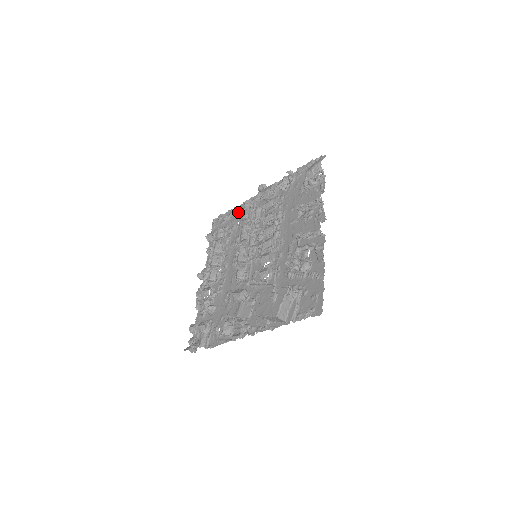
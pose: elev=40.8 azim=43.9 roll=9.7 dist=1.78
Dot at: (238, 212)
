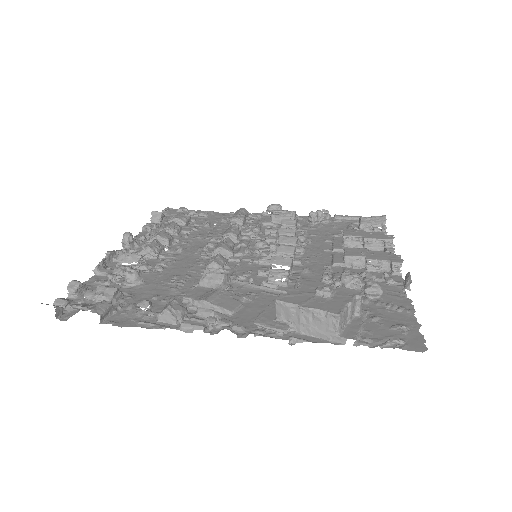
Dot at: (218, 216)
